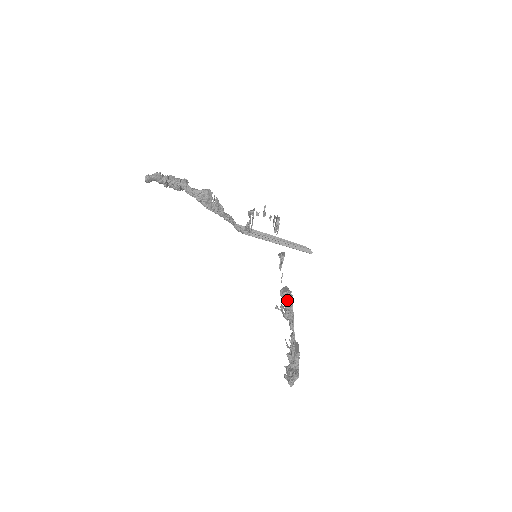
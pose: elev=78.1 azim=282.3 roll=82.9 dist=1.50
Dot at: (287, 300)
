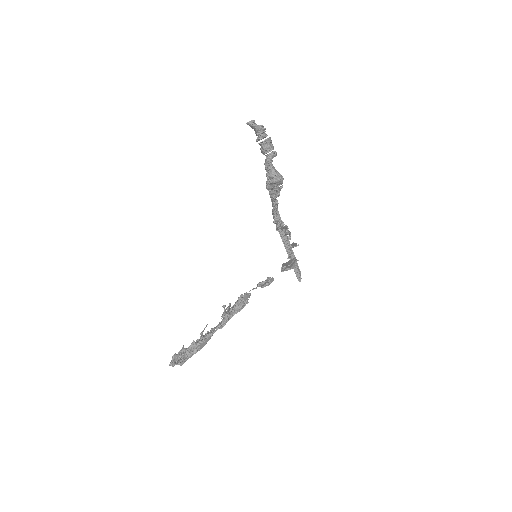
Dot at: (238, 306)
